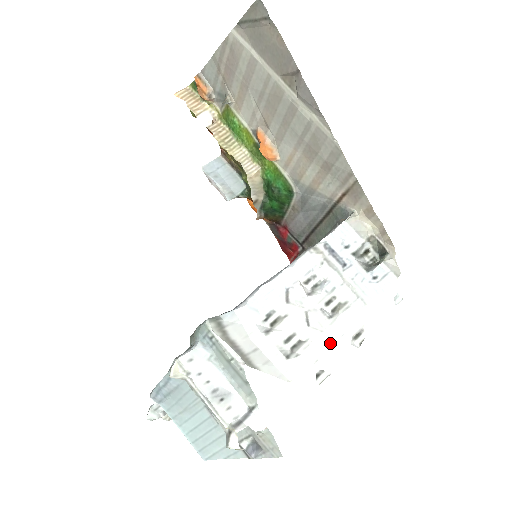
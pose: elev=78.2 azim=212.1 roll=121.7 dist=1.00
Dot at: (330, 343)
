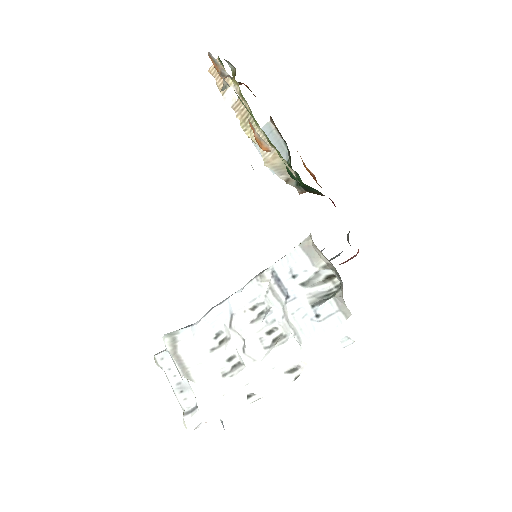
Dot at: (261, 372)
